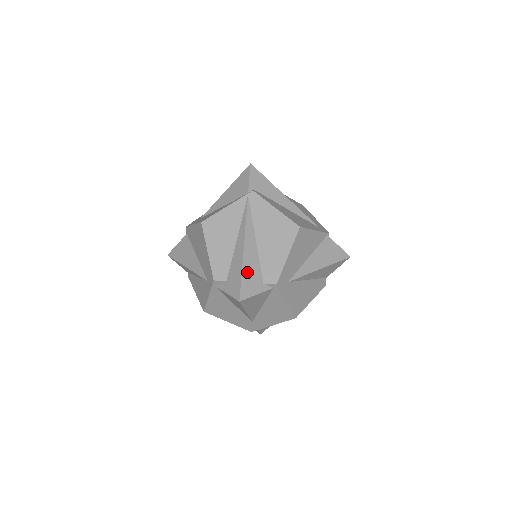
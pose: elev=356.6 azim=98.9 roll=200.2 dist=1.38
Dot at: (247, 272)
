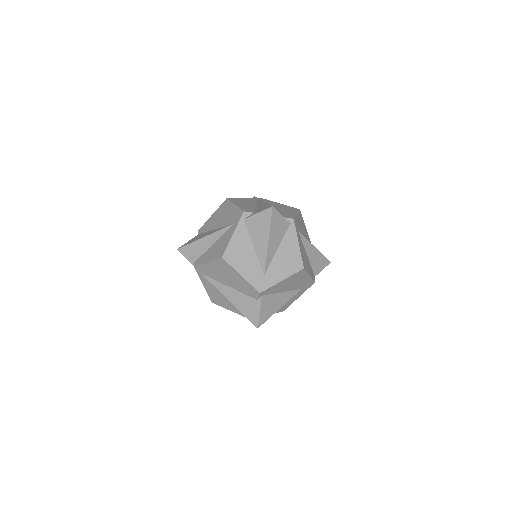
Dot at: occluded
